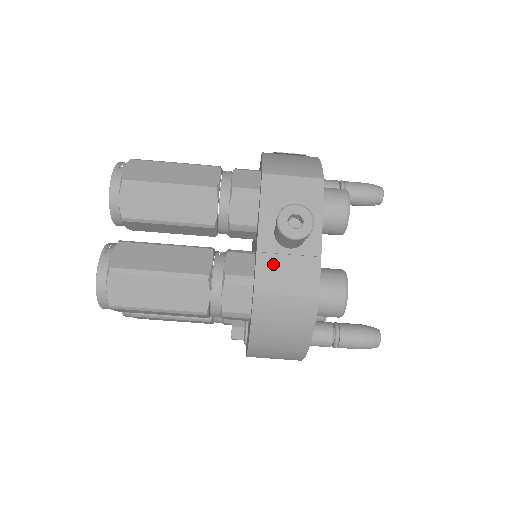
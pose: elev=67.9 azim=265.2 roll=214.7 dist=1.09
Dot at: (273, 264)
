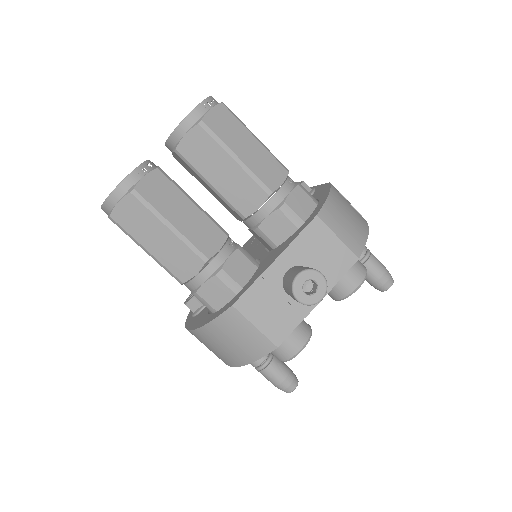
Dot at: (265, 295)
